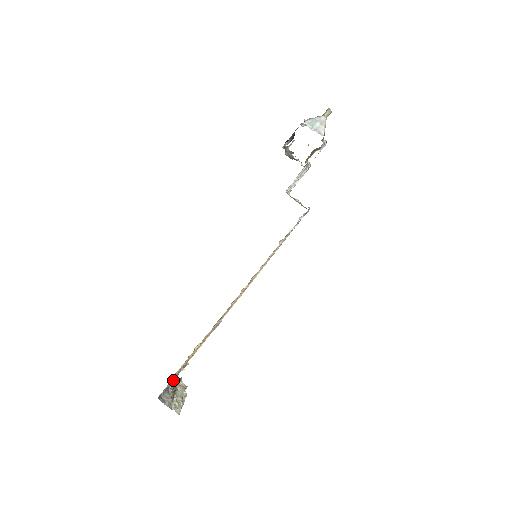
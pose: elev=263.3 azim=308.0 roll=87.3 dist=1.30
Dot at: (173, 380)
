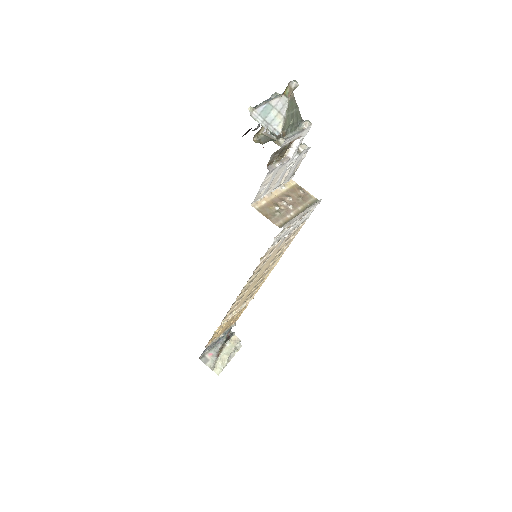
Dot at: (225, 335)
